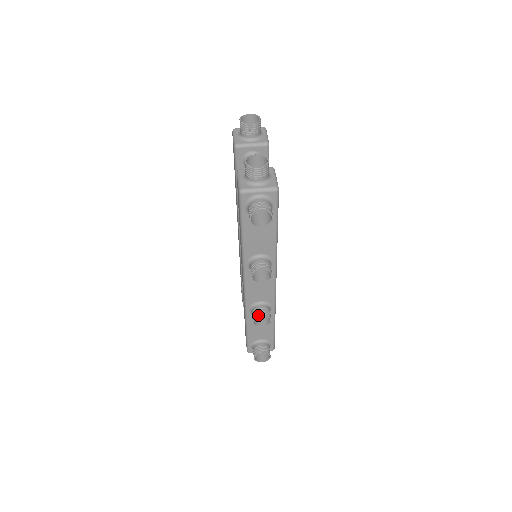
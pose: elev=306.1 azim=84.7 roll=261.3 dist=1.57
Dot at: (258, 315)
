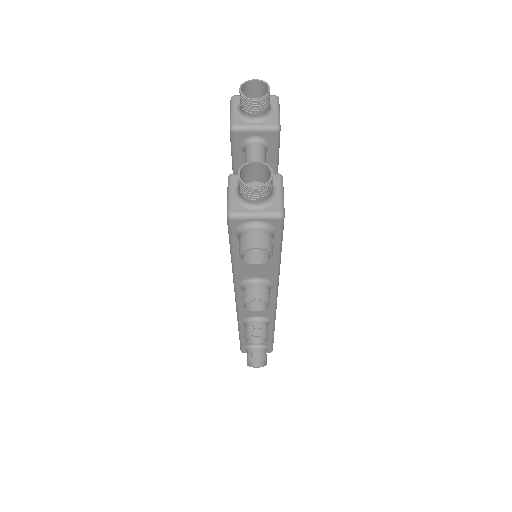
Dot at: (252, 335)
